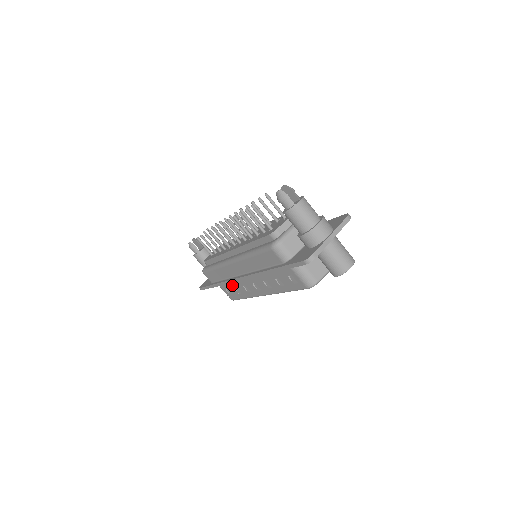
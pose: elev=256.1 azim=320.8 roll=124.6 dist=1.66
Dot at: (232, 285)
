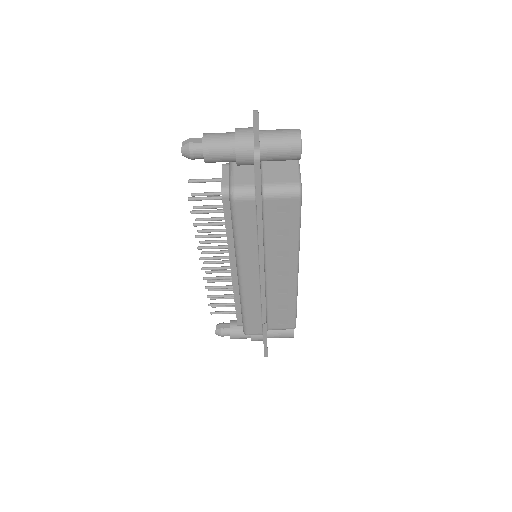
Dot at: (274, 309)
